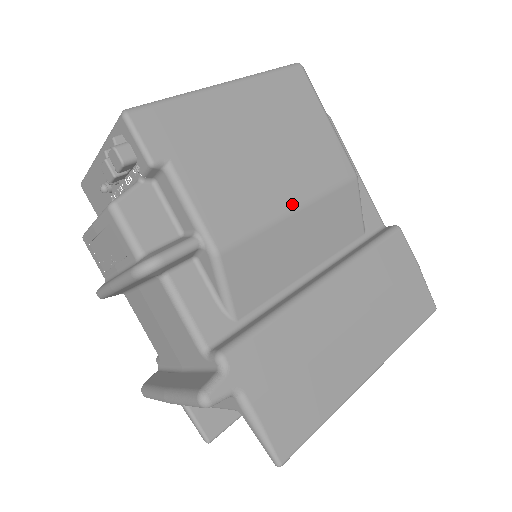
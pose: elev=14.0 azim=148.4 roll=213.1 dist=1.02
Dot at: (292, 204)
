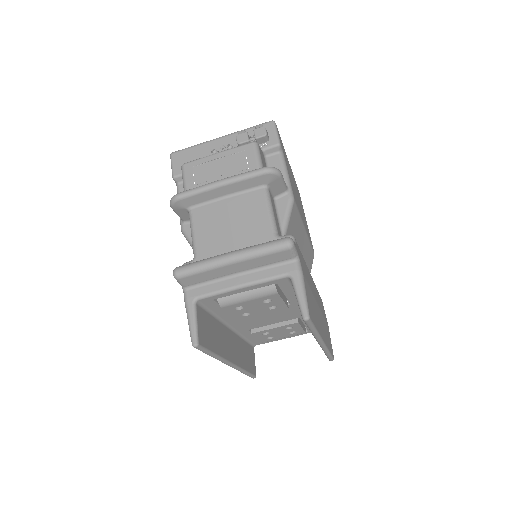
Dot at: occluded
